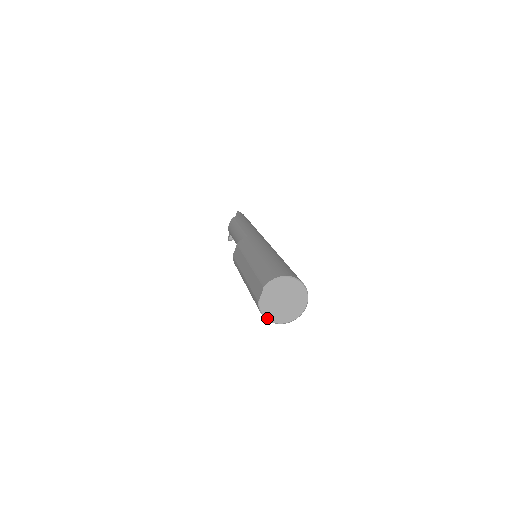
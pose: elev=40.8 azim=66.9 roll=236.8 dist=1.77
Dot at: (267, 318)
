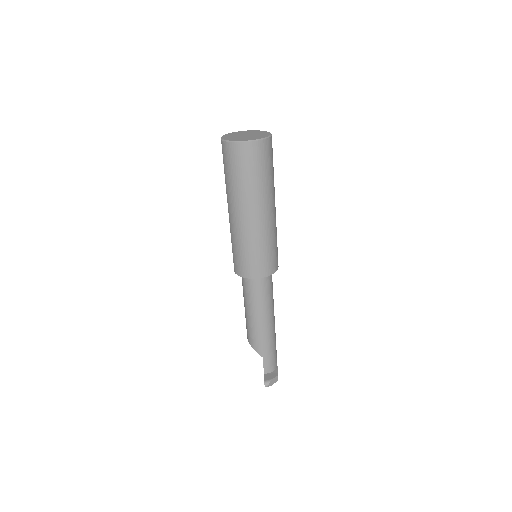
Dot at: (235, 141)
